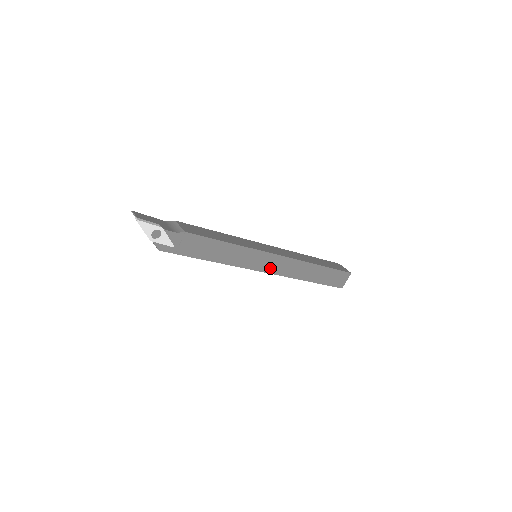
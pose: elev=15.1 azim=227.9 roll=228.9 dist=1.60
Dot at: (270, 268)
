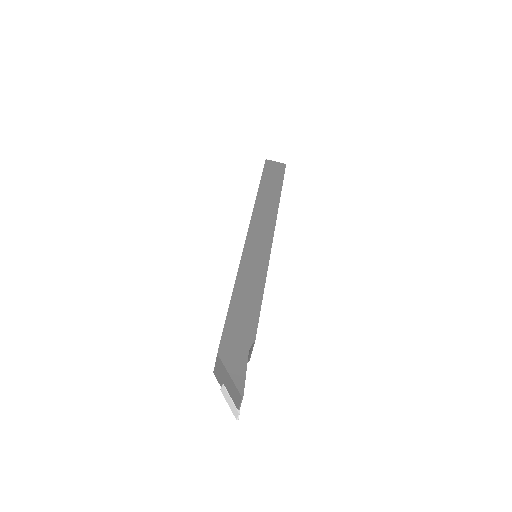
Dot at: occluded
